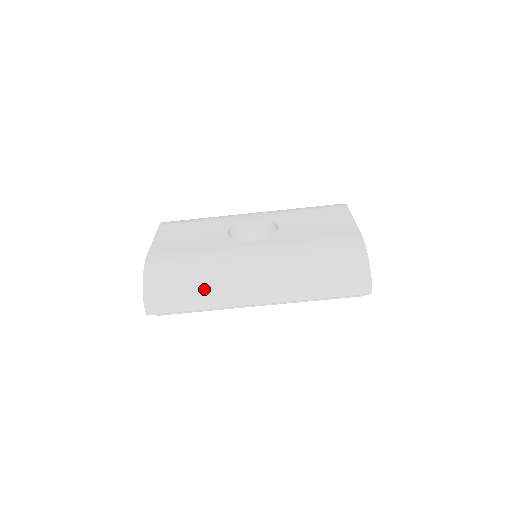
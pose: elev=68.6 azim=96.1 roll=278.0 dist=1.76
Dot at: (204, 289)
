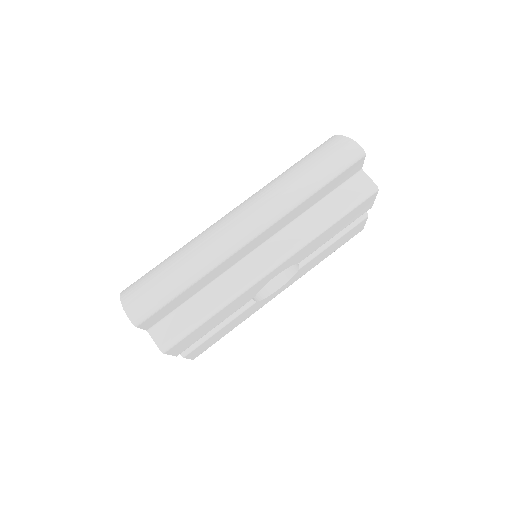
Dot at: (185, 256)
